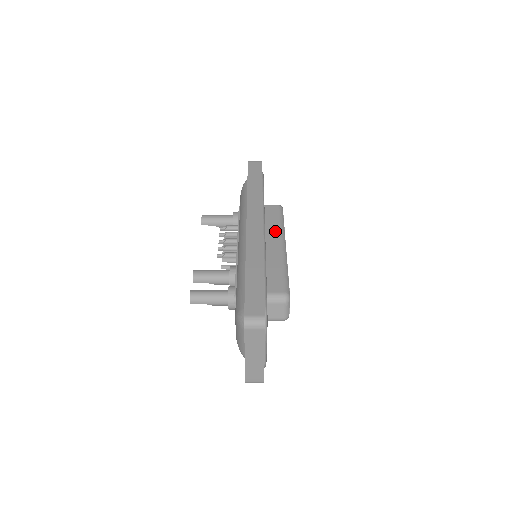
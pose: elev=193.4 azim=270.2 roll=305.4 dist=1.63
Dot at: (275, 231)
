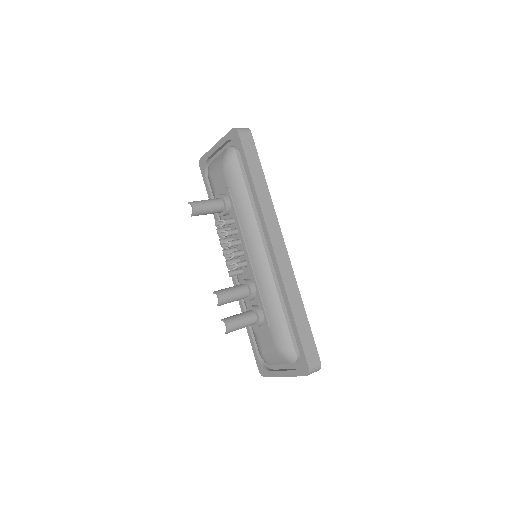
Dot at: occluded
